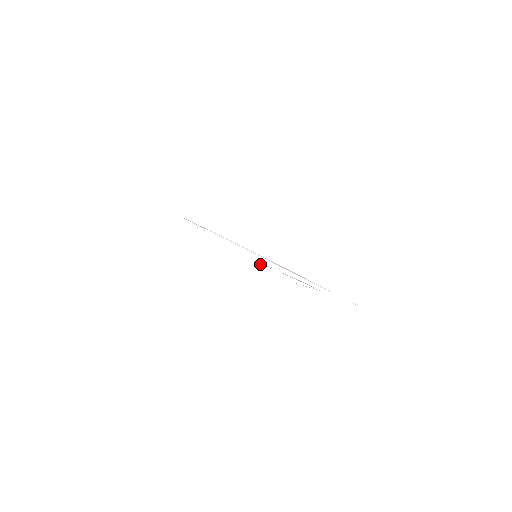
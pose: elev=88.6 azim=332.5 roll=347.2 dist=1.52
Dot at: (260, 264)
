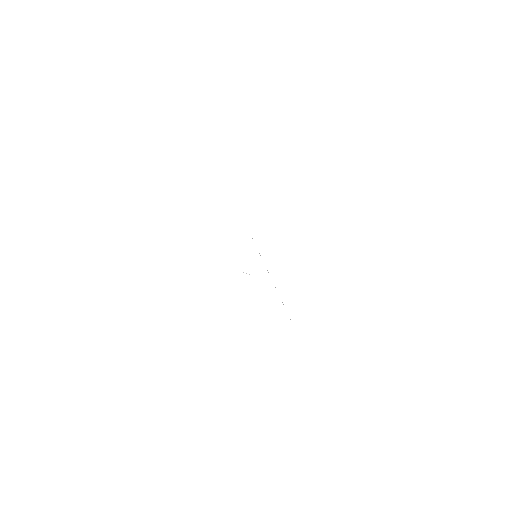
Dot at: occluded
